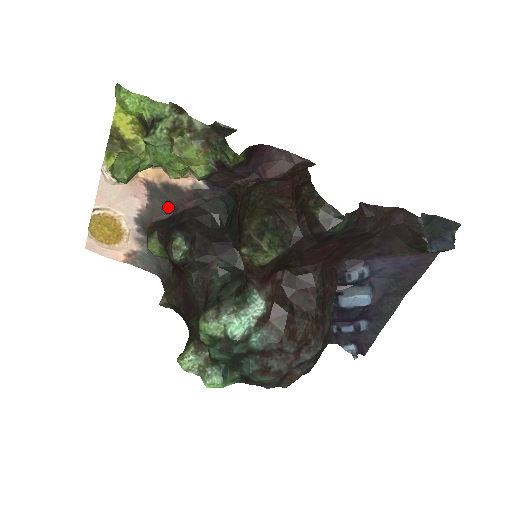
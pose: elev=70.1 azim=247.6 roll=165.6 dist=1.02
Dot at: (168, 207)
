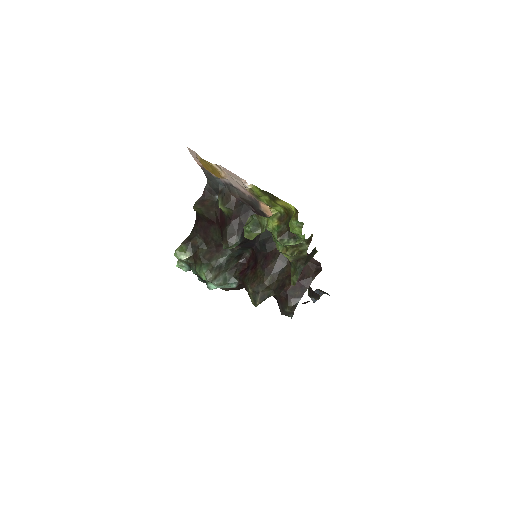
Dot at: (252, 205)
